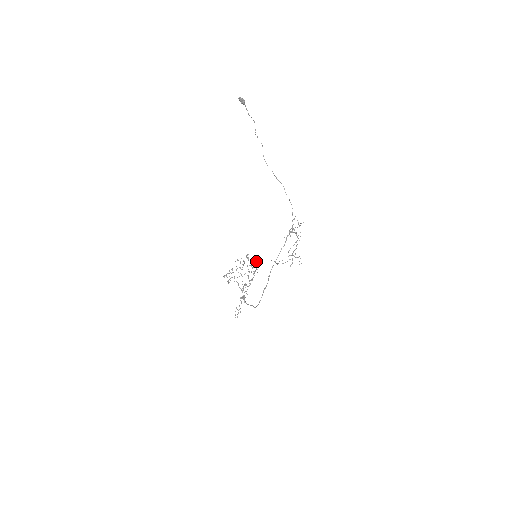
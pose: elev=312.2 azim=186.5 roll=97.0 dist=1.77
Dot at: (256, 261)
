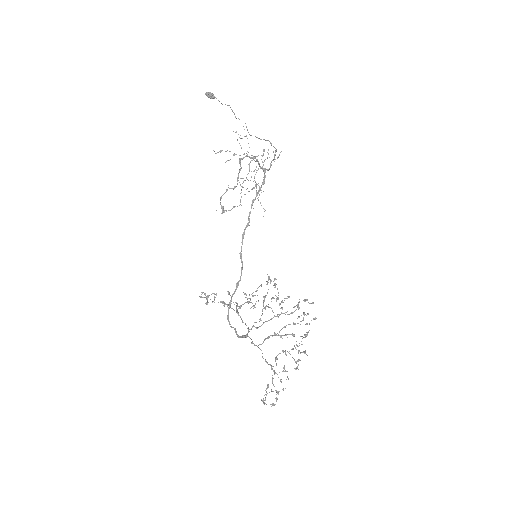
Dot at: occluded
